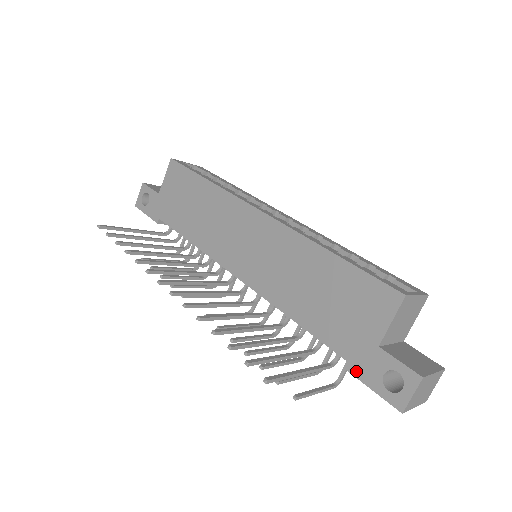
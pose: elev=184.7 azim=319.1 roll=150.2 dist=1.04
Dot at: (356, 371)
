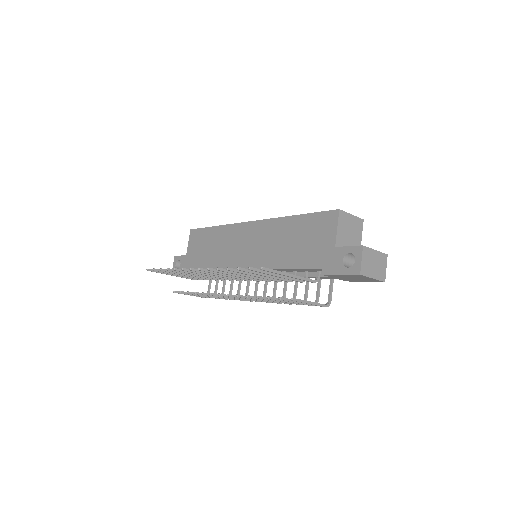
Dot at: (328, 270)
